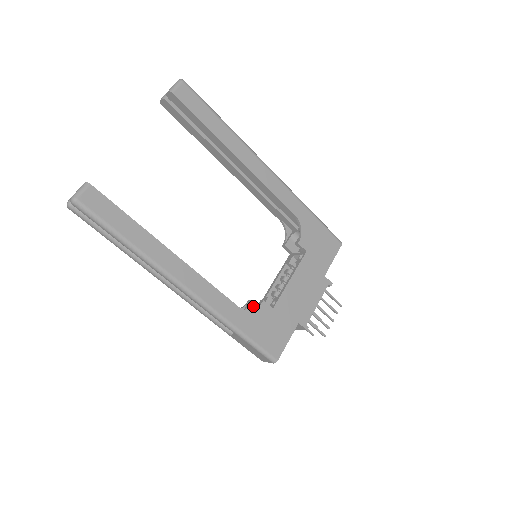
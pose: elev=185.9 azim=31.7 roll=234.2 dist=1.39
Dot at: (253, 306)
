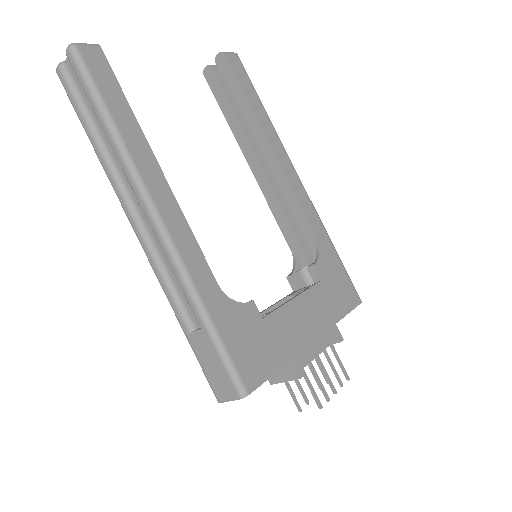
Dot at: occluded
